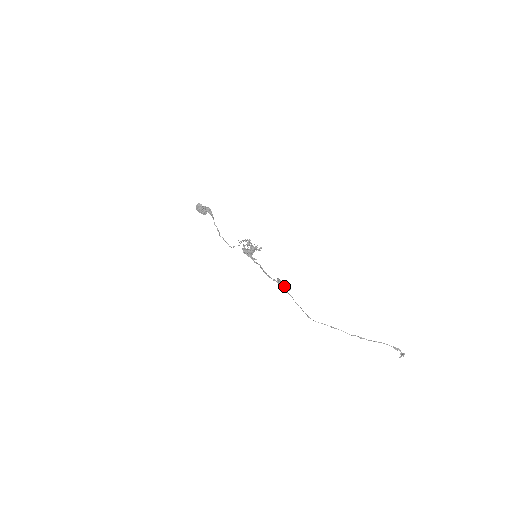
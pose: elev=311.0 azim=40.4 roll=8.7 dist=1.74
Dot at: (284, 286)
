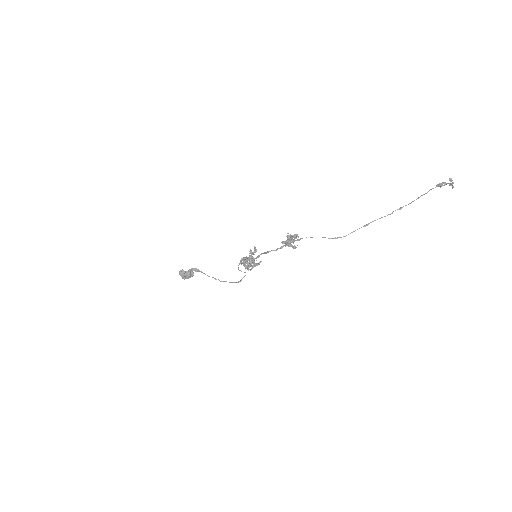
Dot at: (292, 241)
